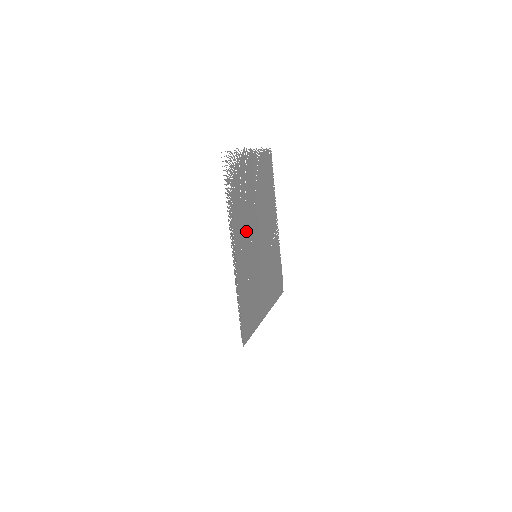
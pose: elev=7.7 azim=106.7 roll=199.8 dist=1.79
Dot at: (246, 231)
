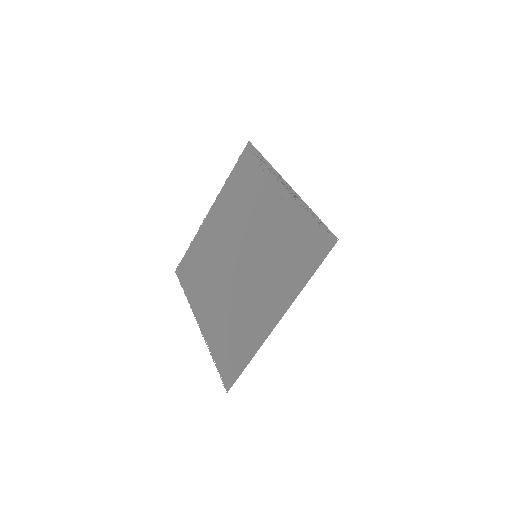
Dot at: (255, 218)
